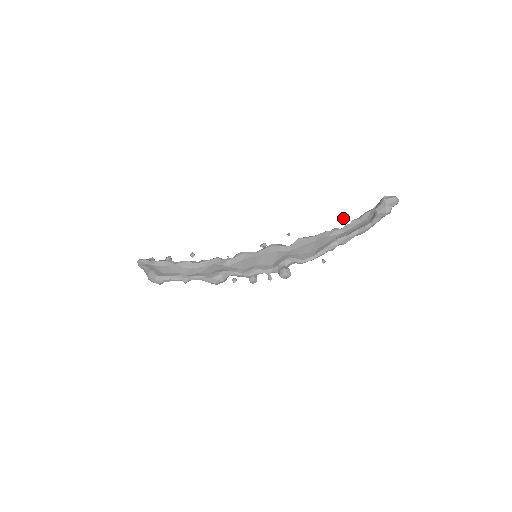
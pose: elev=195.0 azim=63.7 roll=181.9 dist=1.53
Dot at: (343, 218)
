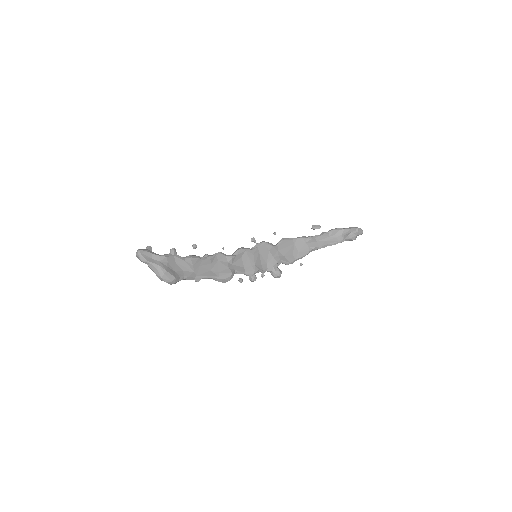
Dot at: occluded
